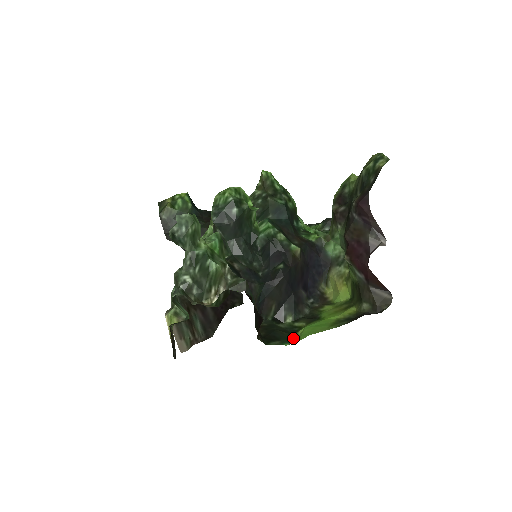
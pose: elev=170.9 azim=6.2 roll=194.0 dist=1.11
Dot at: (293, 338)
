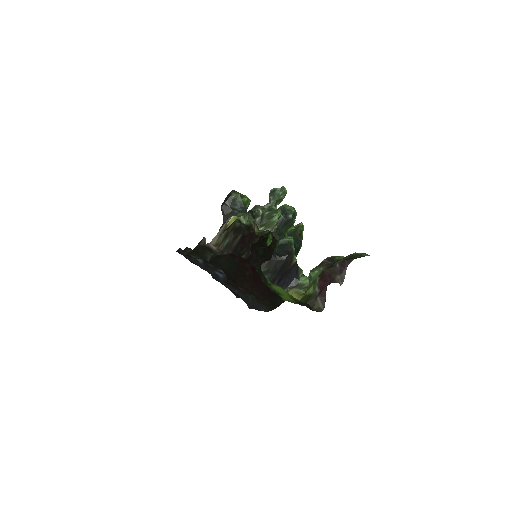
Dot at: (269, 284)
